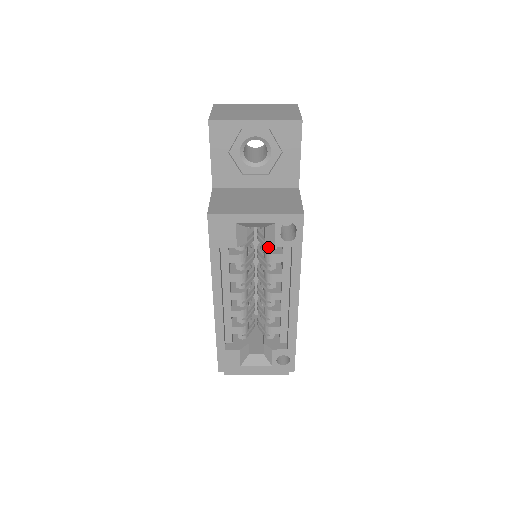
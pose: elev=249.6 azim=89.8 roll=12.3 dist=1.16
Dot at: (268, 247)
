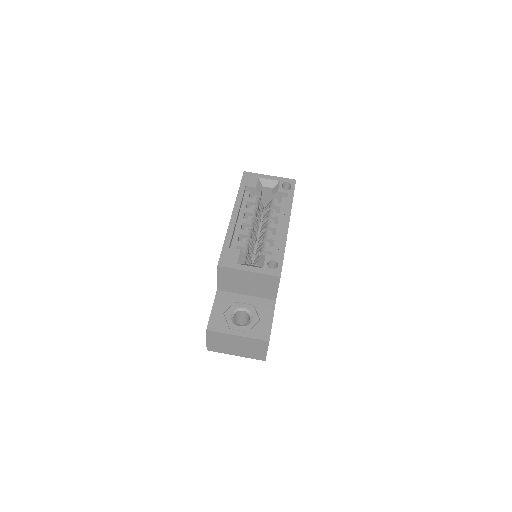
Dot at: (272, 202)
